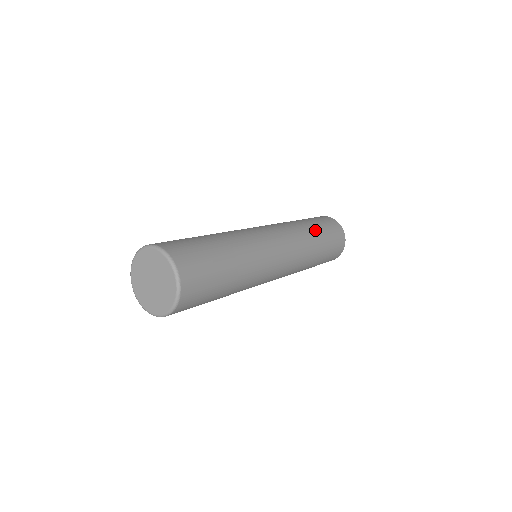
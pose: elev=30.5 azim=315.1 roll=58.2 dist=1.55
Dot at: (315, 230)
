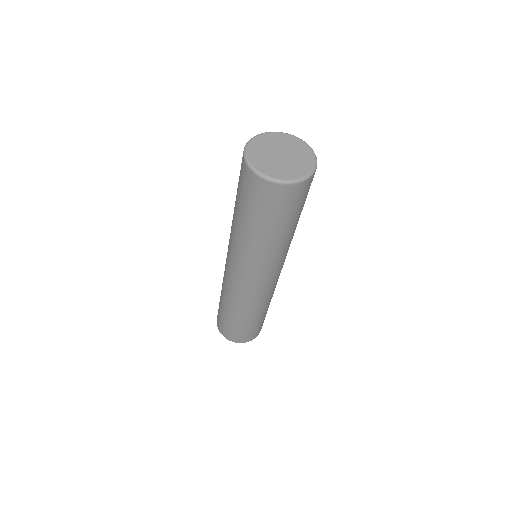
Dot at: occluded
